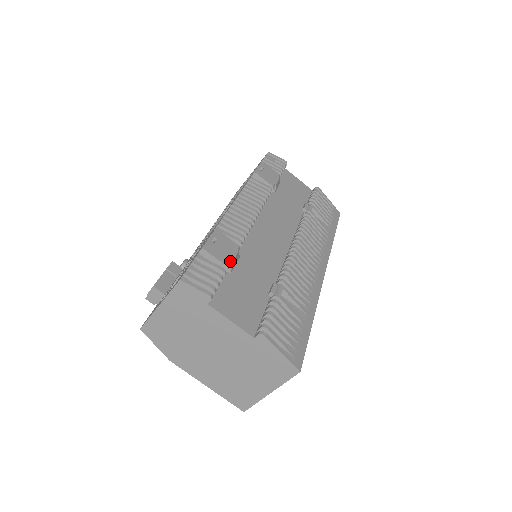
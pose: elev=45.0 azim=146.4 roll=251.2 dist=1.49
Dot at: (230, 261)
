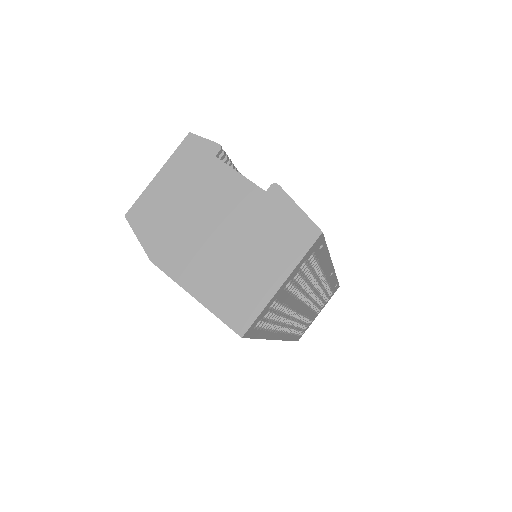
Dot at: (238, 171)
